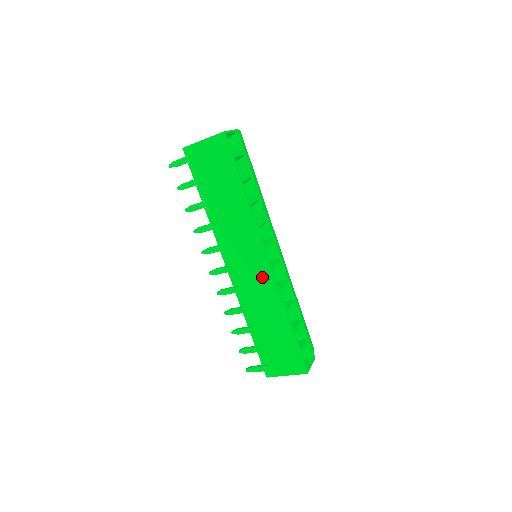
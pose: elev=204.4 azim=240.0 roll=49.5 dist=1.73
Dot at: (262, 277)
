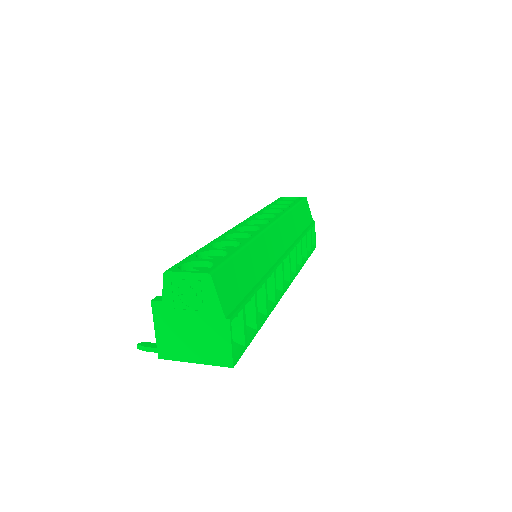
Dot at: occluded
